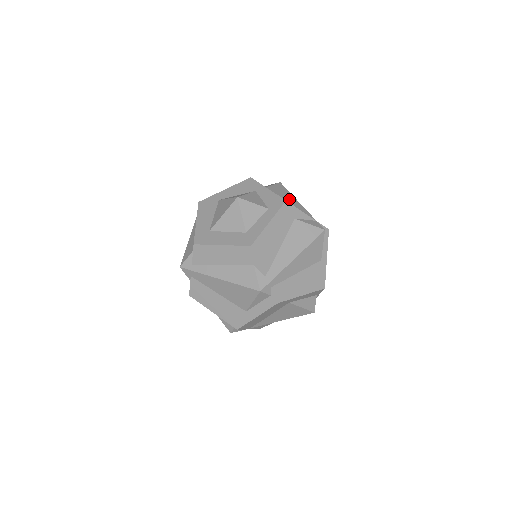
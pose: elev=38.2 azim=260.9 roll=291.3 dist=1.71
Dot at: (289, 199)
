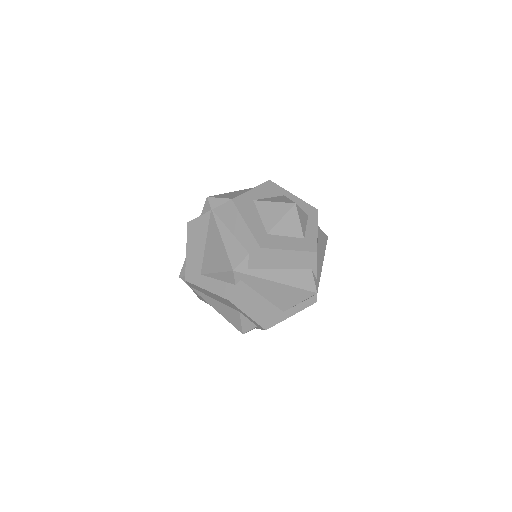
Dot at: occluded
